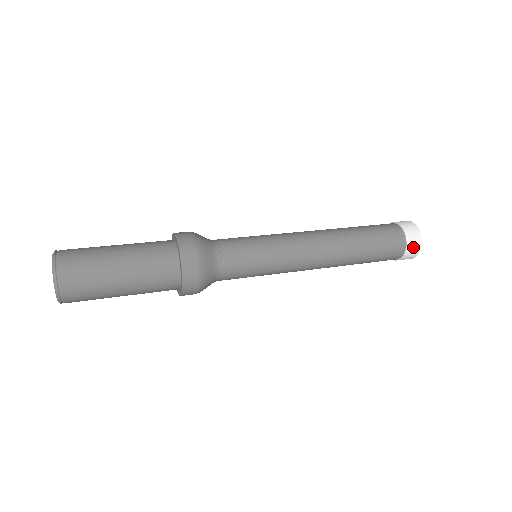
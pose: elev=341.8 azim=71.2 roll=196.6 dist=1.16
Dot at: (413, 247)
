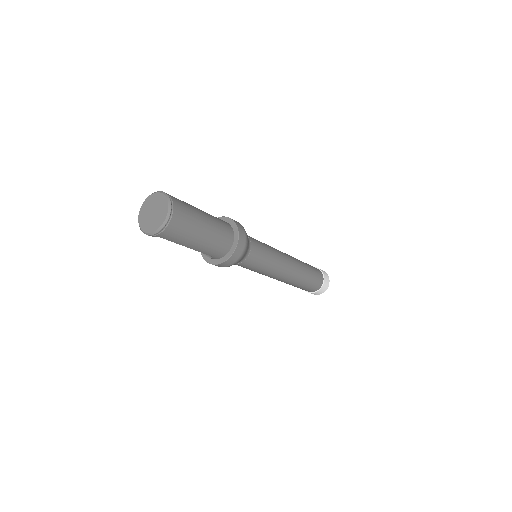
Dot at: (326, 284)
